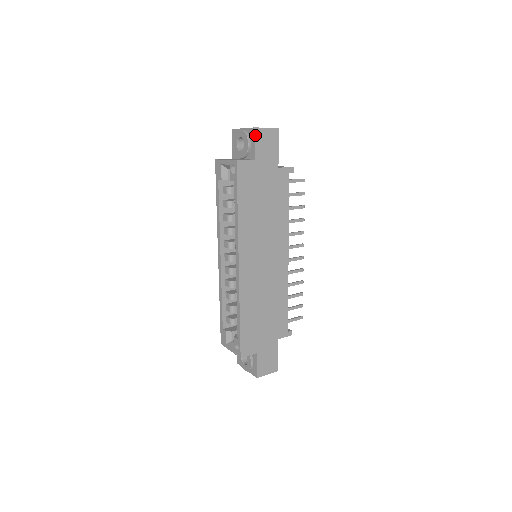
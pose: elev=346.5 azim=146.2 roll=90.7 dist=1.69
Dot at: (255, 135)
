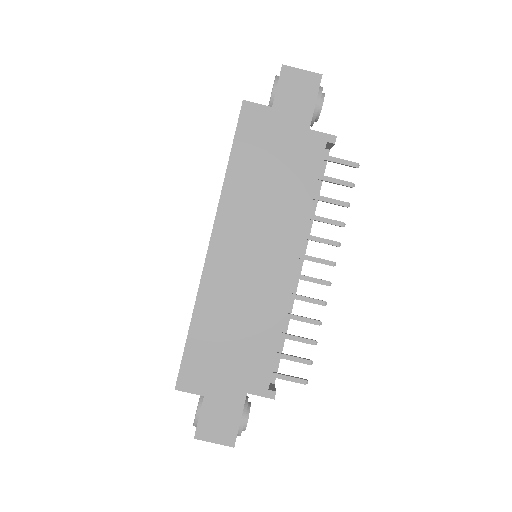
Dot at: (281, 75)
